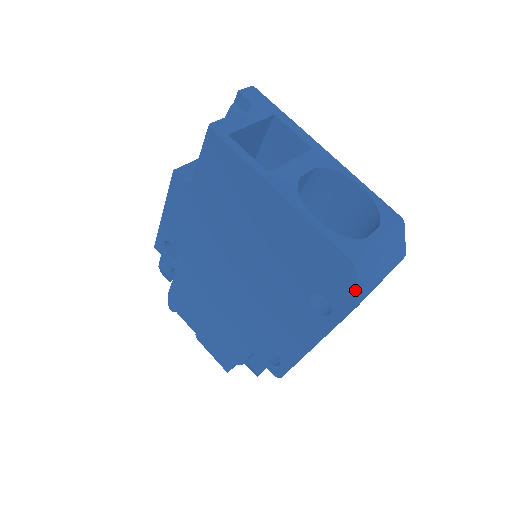
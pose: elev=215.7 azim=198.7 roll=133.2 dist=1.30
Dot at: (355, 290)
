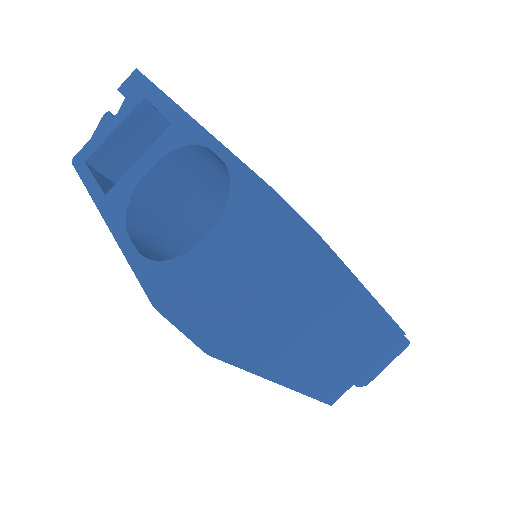
Dot at: (189, 336)
